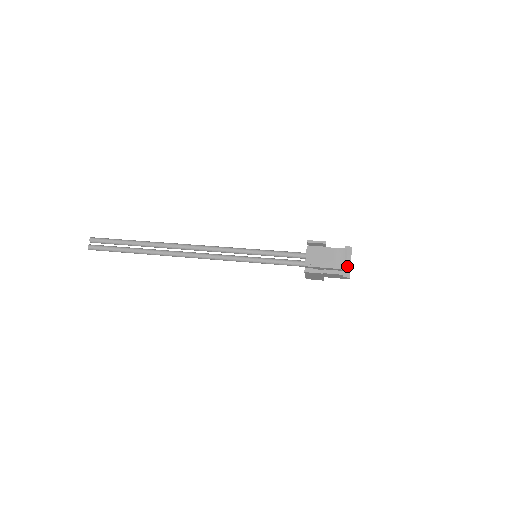
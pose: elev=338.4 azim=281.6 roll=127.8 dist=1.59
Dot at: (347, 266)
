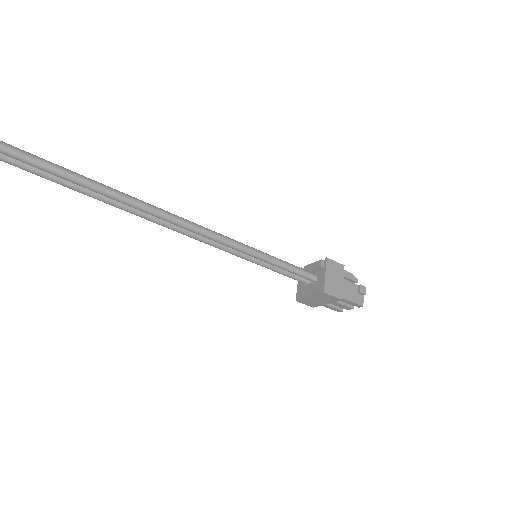
Dot at: occluded
